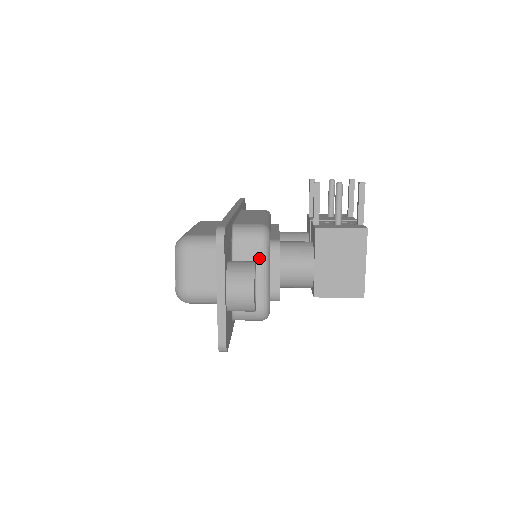
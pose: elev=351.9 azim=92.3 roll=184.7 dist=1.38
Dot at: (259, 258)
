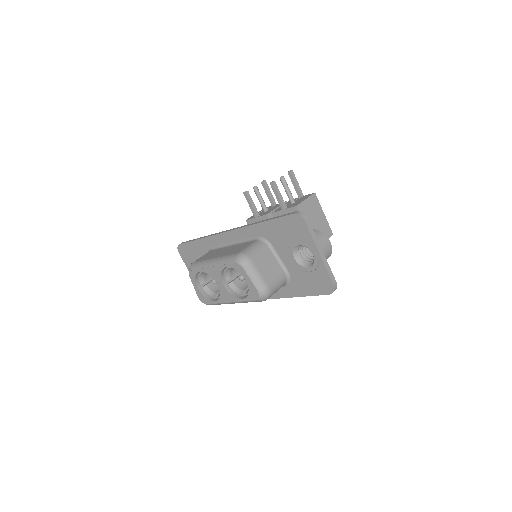
Dot at: occluded
